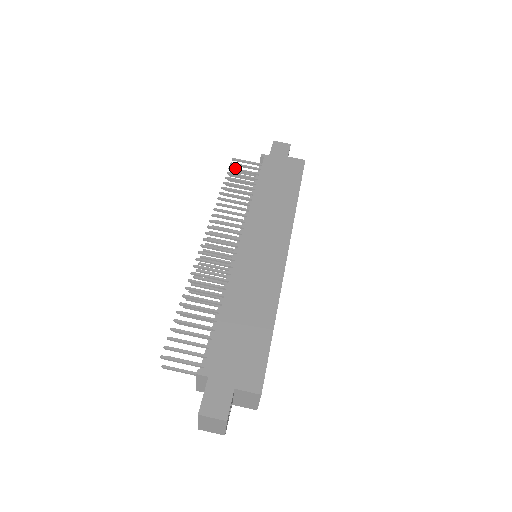
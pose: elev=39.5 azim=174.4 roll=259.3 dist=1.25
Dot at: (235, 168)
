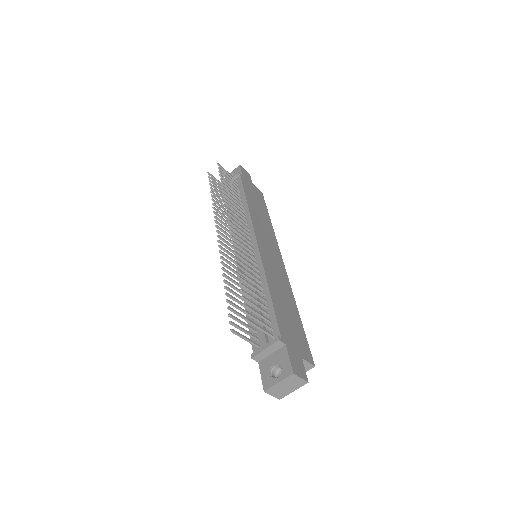
Dot at: occluded
